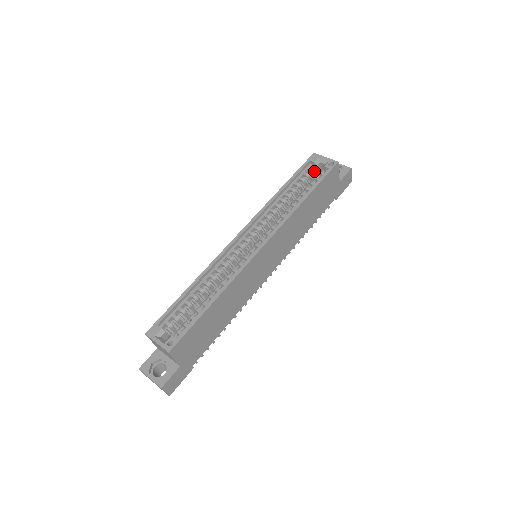
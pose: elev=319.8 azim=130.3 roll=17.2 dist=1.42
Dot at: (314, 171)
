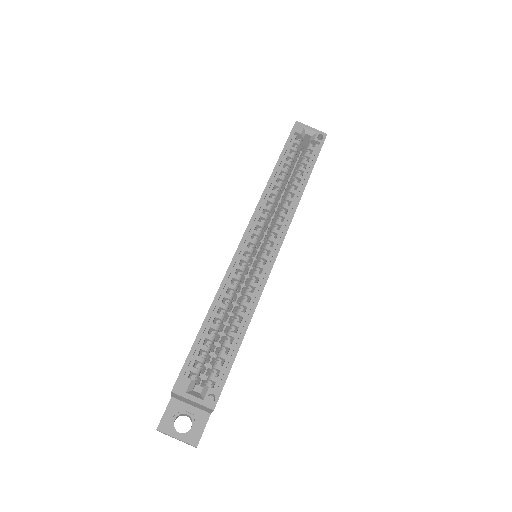
Dot at: (300, 144)
